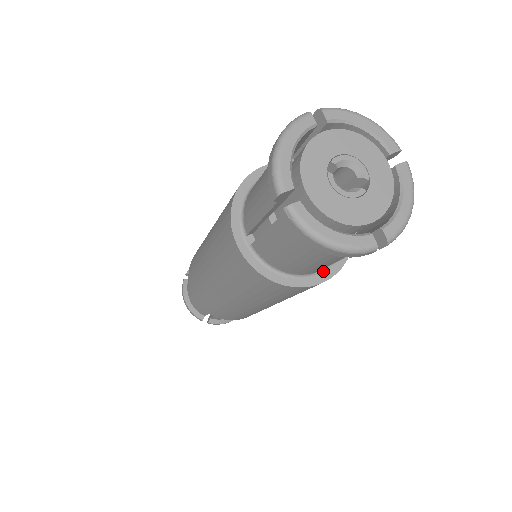
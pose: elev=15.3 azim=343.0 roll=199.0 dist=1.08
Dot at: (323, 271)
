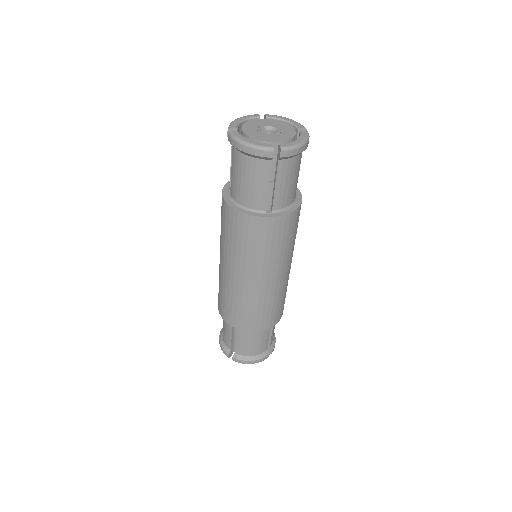
Dot at: (272, 213)
